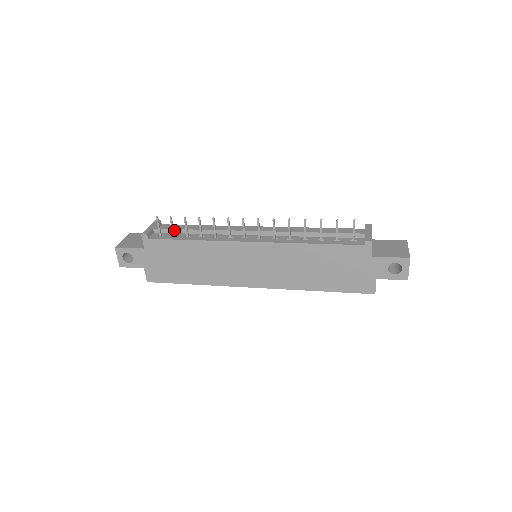
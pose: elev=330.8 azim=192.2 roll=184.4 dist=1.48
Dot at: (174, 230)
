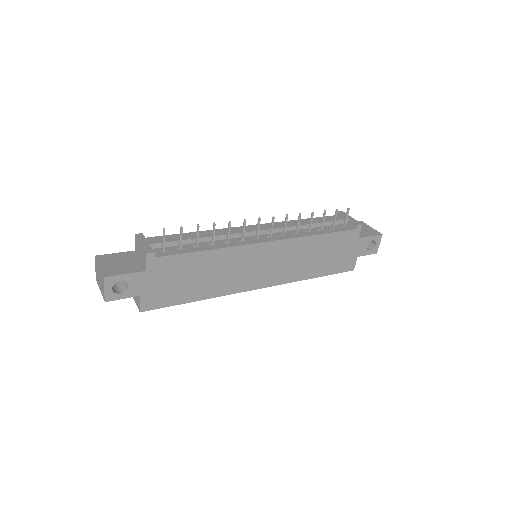
Dot at: (176, 242)
